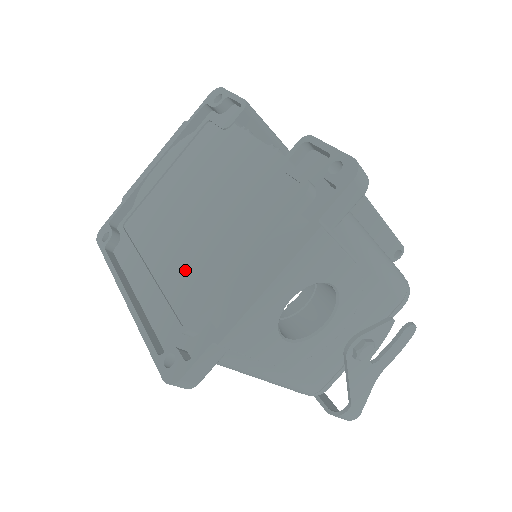
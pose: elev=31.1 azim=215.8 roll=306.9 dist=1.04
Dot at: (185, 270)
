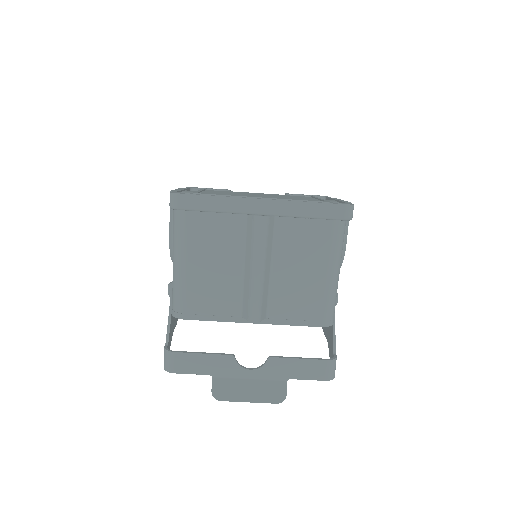
Dot at: occluded
